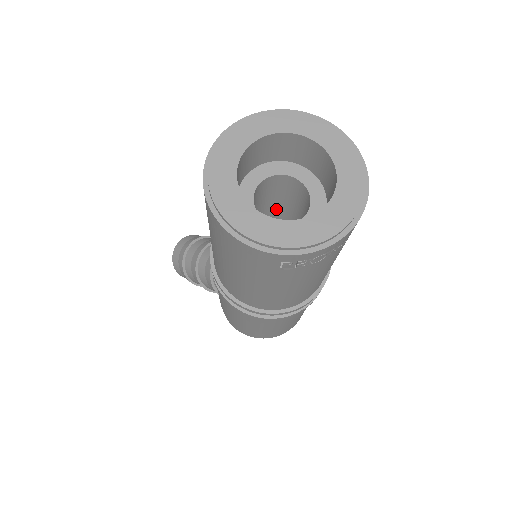
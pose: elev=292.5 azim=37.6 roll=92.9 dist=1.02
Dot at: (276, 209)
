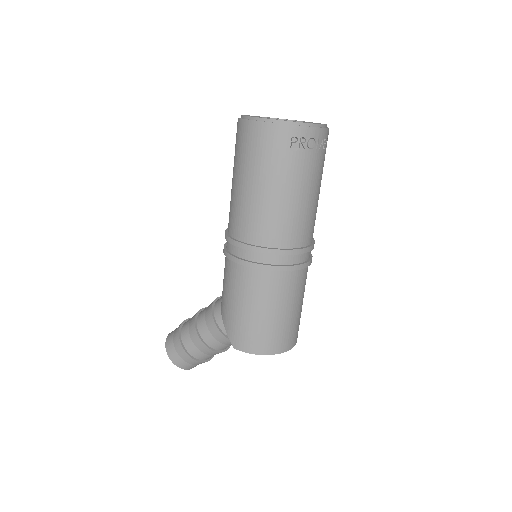
Dot at: occluded
